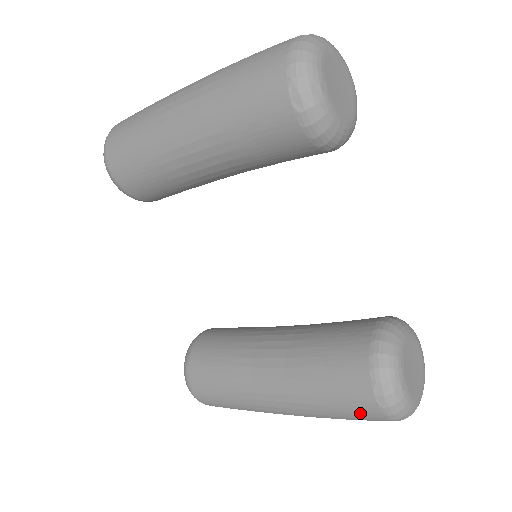
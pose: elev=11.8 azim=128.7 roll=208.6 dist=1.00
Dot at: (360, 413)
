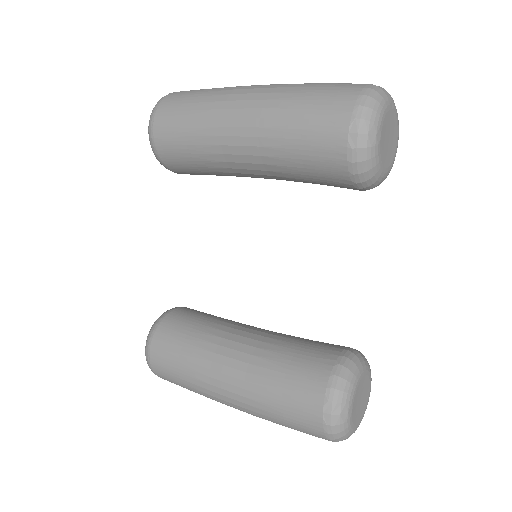
Dot at: (303, 424)
